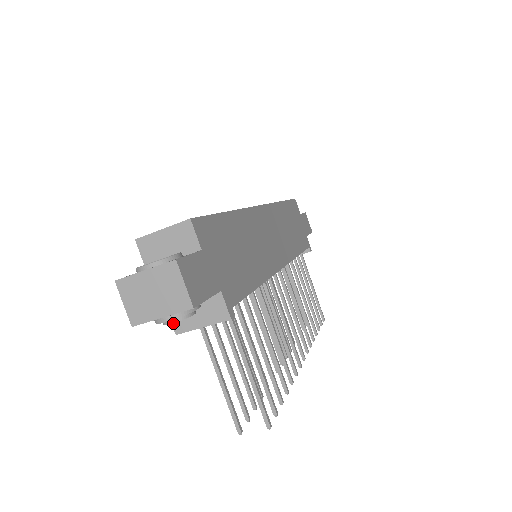
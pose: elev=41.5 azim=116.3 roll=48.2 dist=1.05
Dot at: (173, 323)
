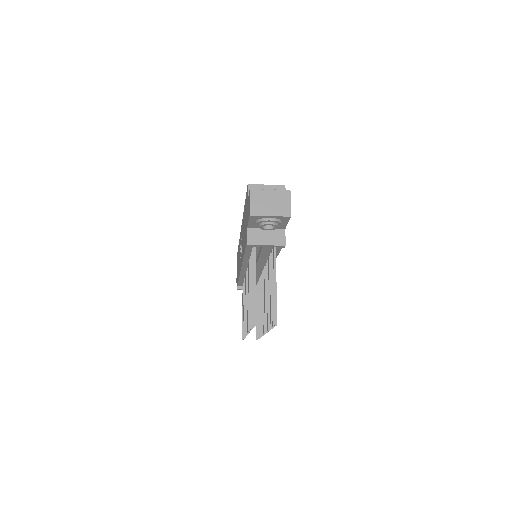
Dot at: (248, 238)
